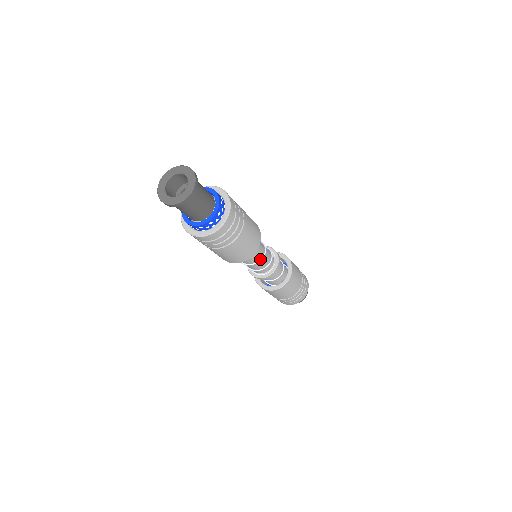
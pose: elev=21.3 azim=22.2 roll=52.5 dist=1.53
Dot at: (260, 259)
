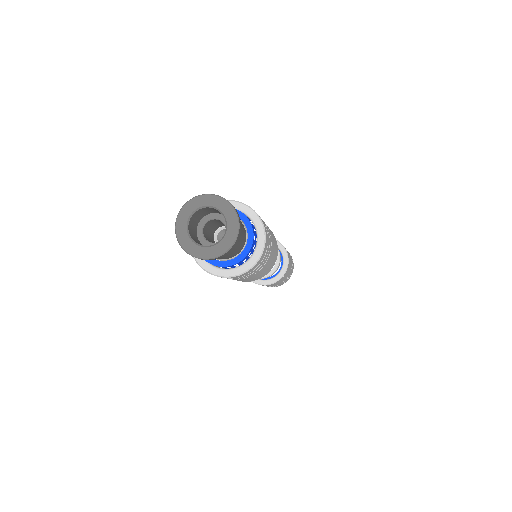
Dot at: occluded
